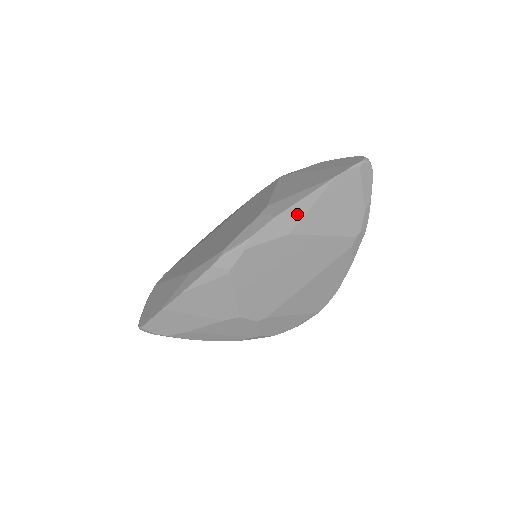
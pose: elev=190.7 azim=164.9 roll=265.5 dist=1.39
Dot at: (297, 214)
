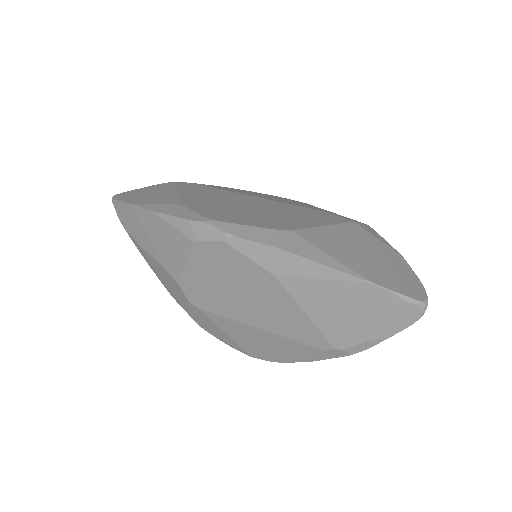
Dot at: (299, 269)
